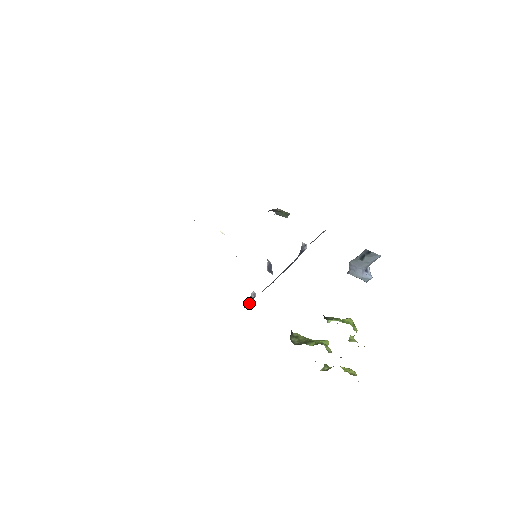
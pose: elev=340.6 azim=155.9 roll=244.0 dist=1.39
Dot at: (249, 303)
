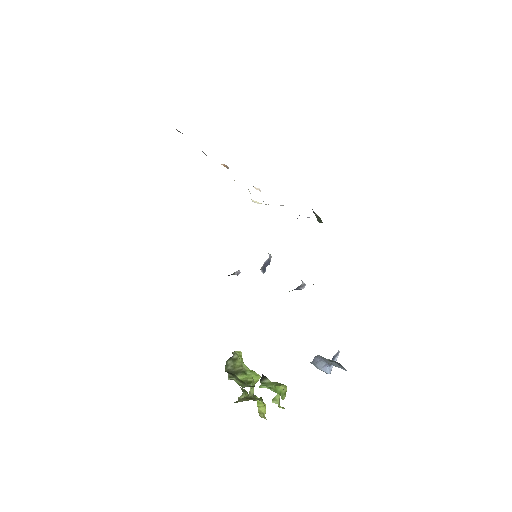
Dot at: occluded
